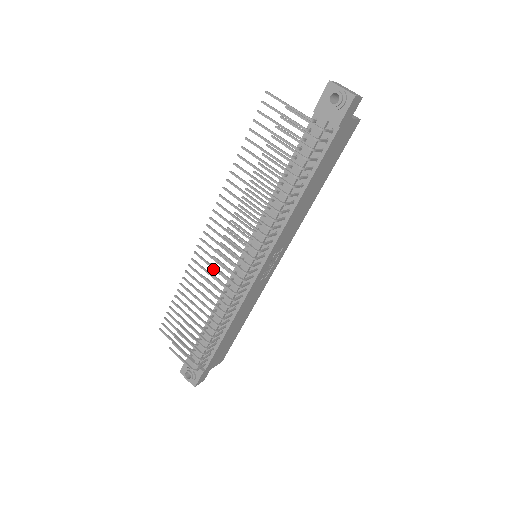
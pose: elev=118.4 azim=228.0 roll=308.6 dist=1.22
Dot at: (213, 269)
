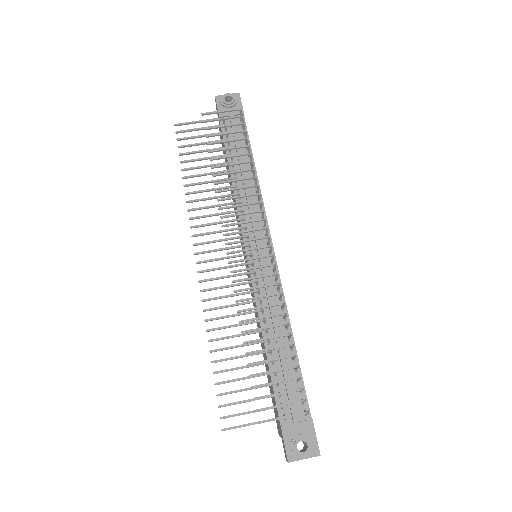
Dot at: (233, 286)
